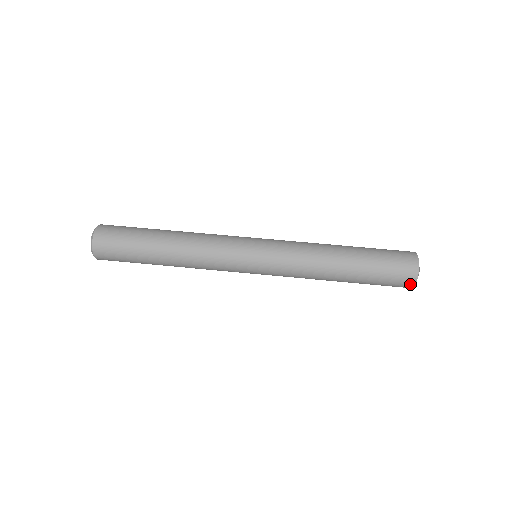
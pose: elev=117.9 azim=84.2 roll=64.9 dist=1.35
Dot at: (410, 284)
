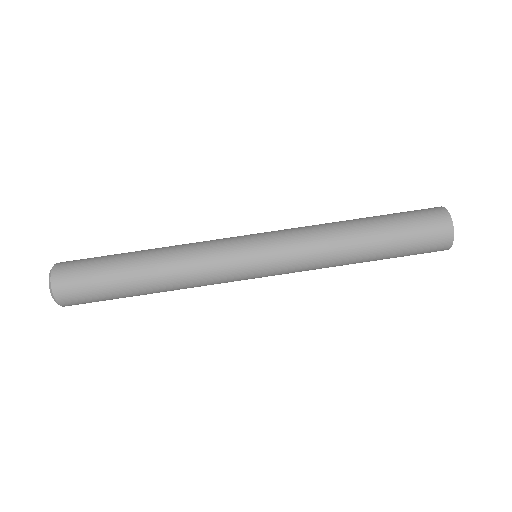
Dot at: (443, 250)
